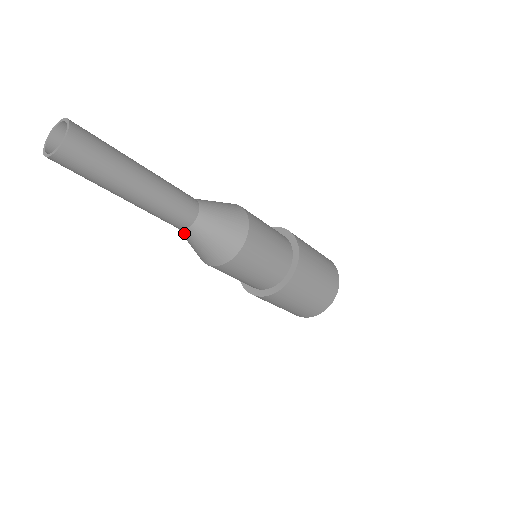
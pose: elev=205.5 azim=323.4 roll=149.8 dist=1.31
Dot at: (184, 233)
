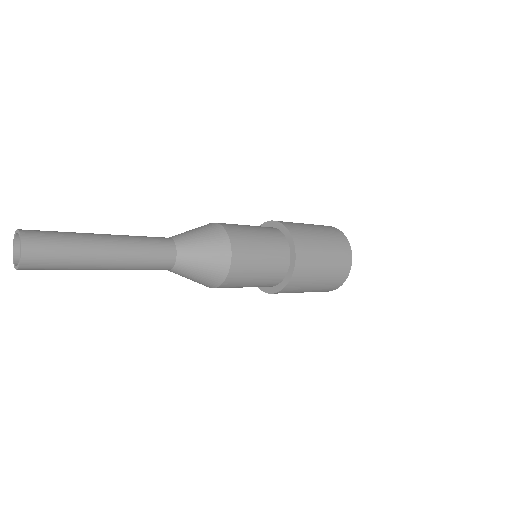
Dot at: occluded
